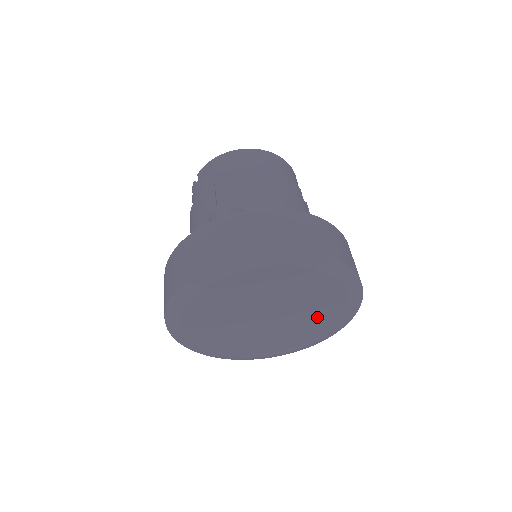
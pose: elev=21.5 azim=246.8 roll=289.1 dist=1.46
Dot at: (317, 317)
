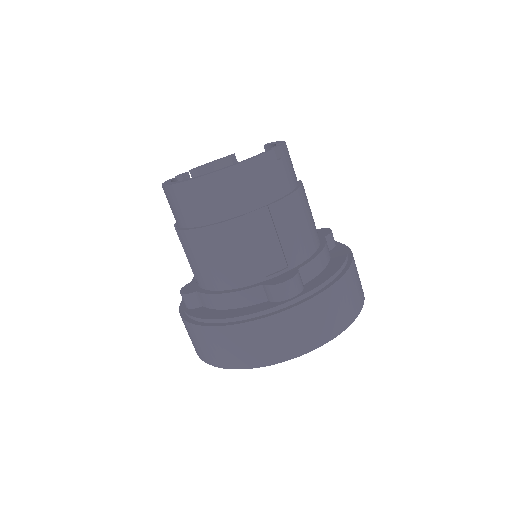
Dot at: occluded
